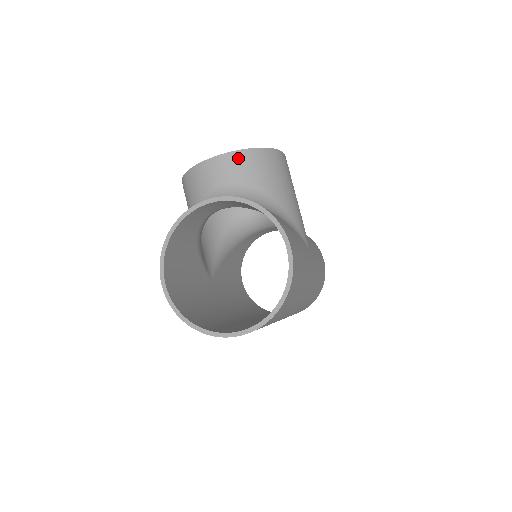
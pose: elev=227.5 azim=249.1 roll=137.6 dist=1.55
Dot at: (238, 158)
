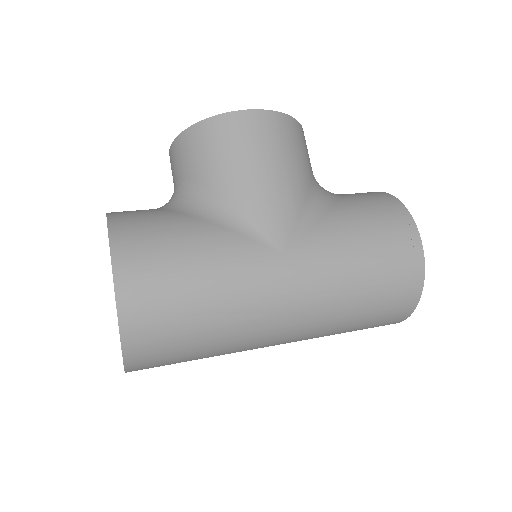
Dot at: (178, 146)
